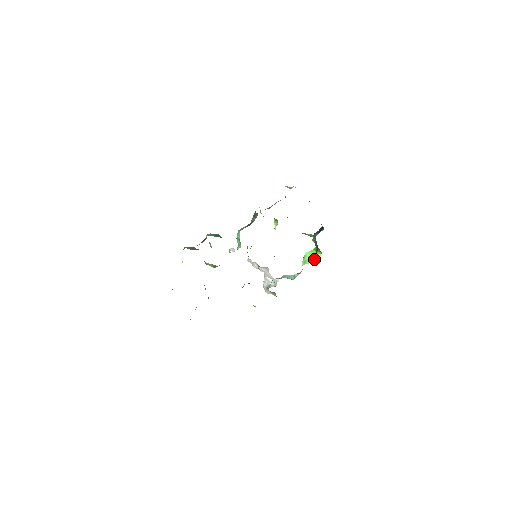
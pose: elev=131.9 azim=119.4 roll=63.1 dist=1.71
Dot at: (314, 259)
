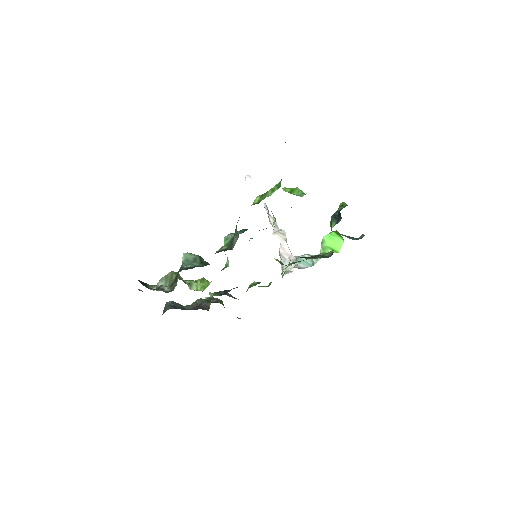
Dot at: (334, 247)
